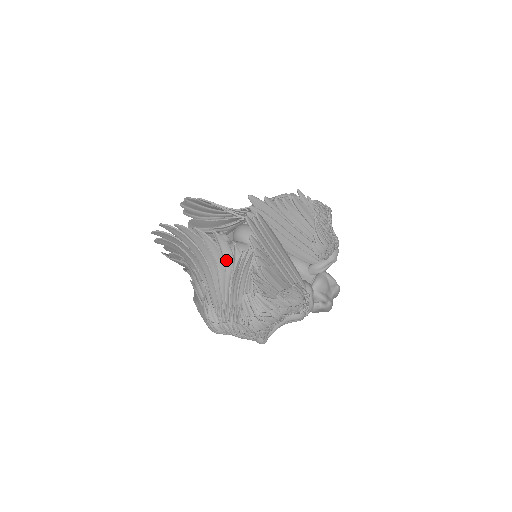
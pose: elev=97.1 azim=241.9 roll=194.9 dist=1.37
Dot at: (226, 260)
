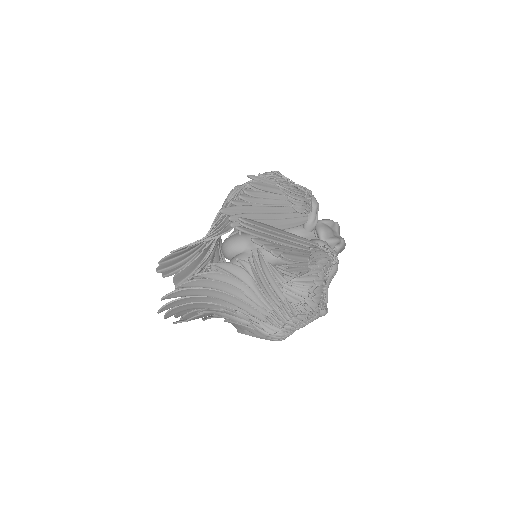
Dot at: (242, 278)
